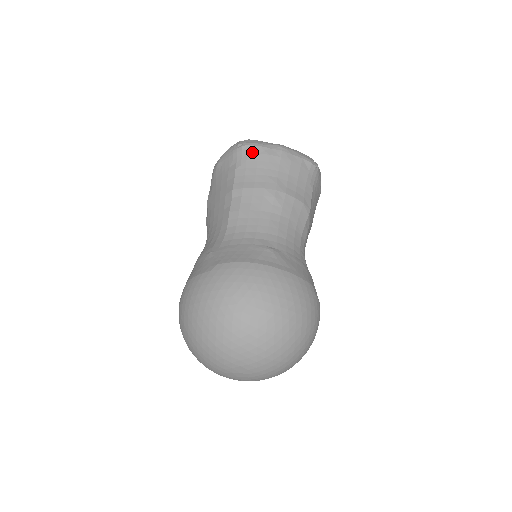
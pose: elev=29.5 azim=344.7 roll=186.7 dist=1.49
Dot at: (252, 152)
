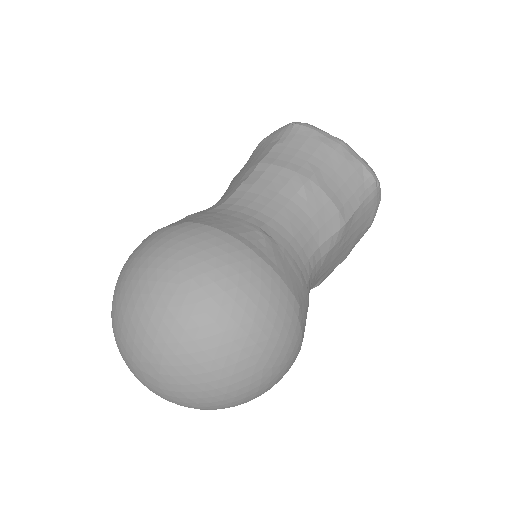
Dot at: (303, 133)
